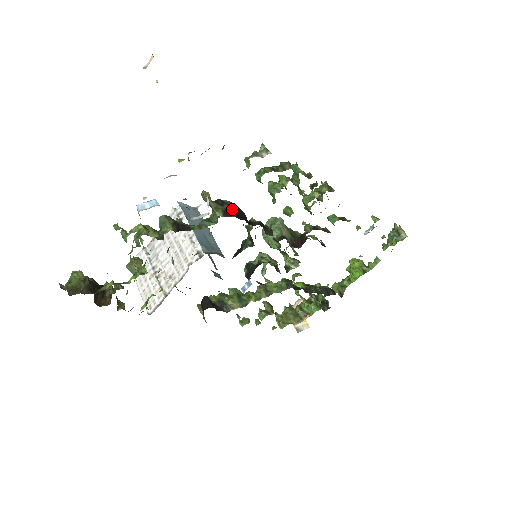
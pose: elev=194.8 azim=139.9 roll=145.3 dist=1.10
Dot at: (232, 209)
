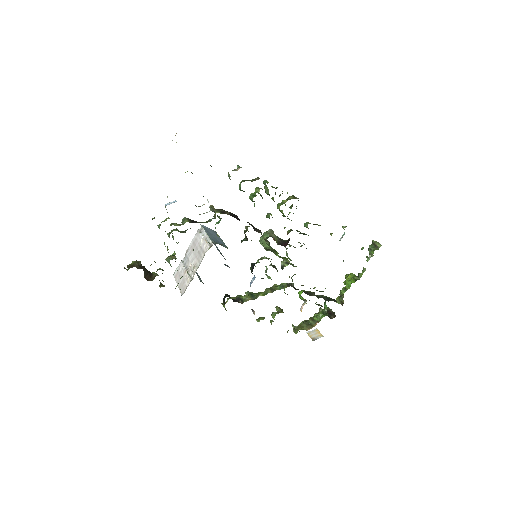
Dot at: occluded
